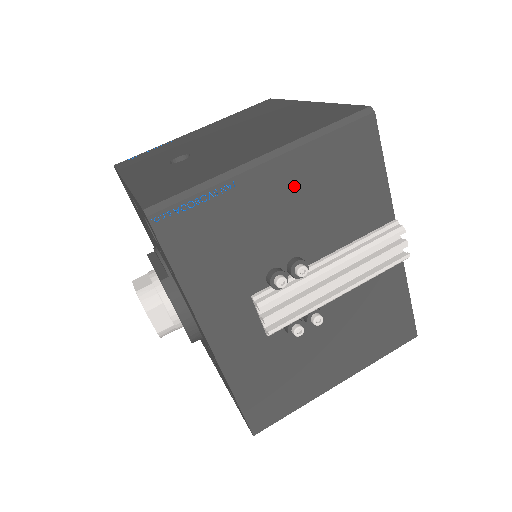
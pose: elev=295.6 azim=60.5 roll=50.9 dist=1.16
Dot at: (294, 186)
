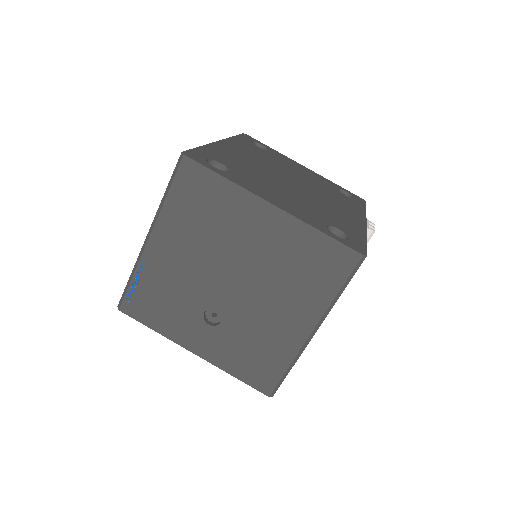
Dot at: occluded
